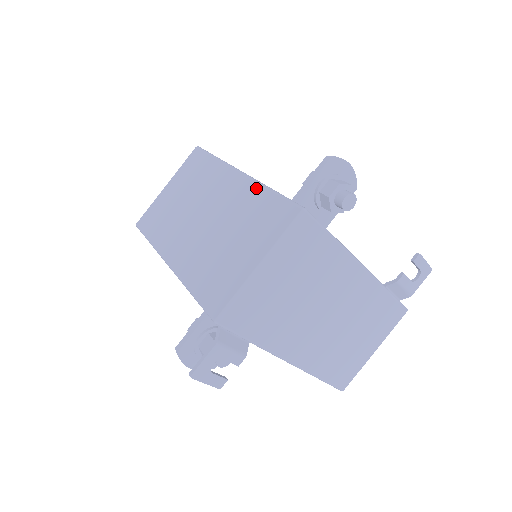
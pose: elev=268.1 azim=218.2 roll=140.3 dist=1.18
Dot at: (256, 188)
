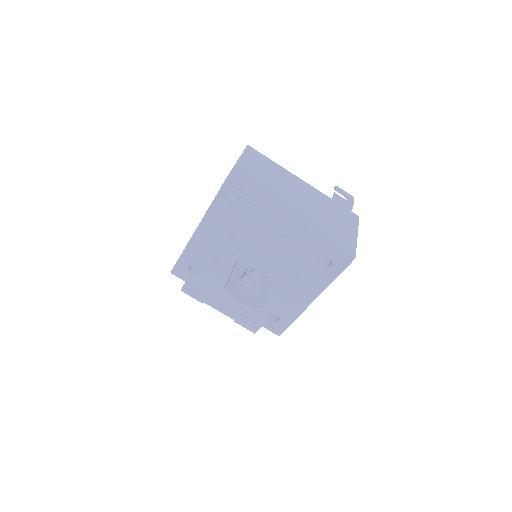
Dot at: occluded
